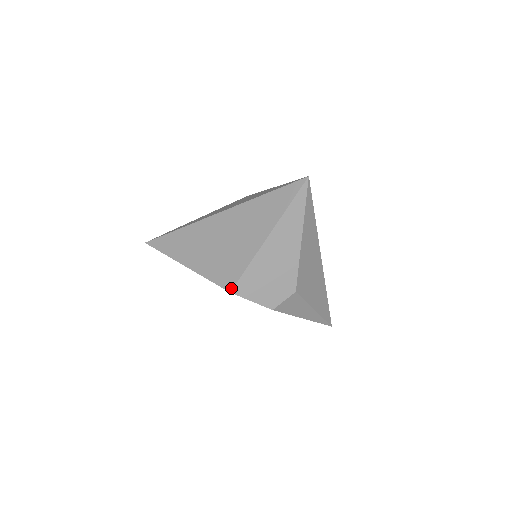
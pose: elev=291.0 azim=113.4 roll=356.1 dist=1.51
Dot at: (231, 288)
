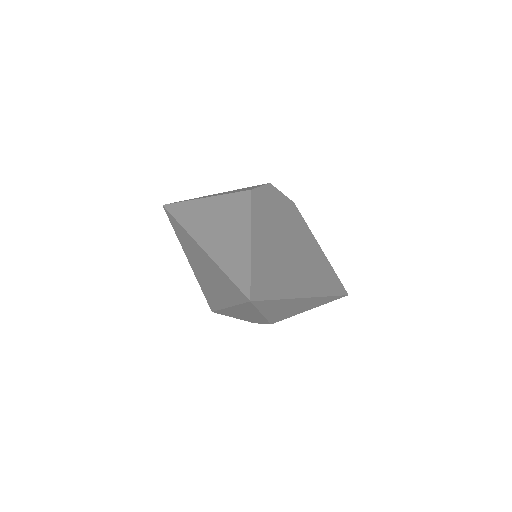
Dot at: (212, 310)
